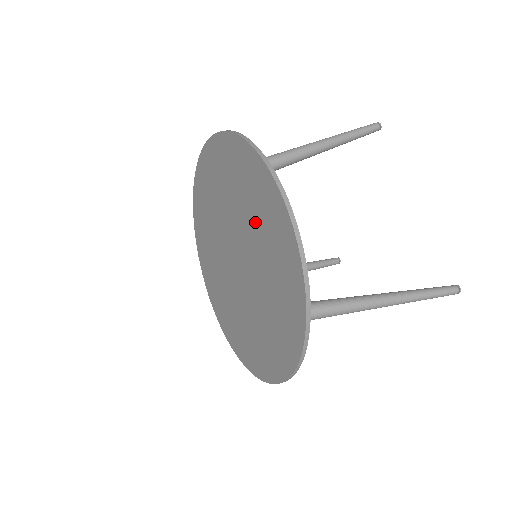
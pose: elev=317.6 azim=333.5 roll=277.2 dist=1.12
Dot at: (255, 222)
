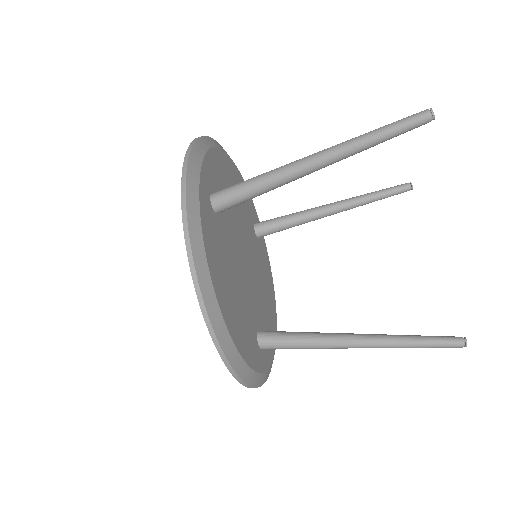
Dot at: occluded
